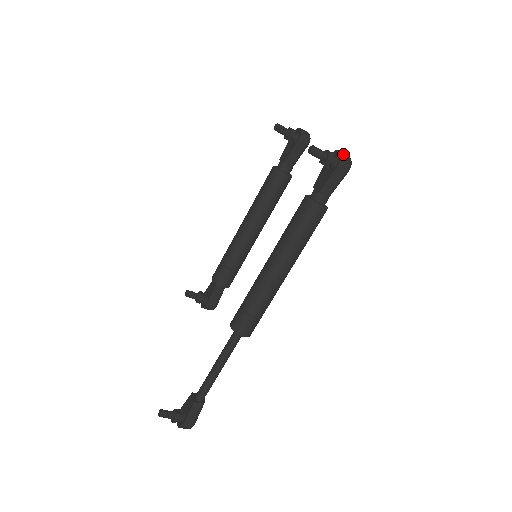
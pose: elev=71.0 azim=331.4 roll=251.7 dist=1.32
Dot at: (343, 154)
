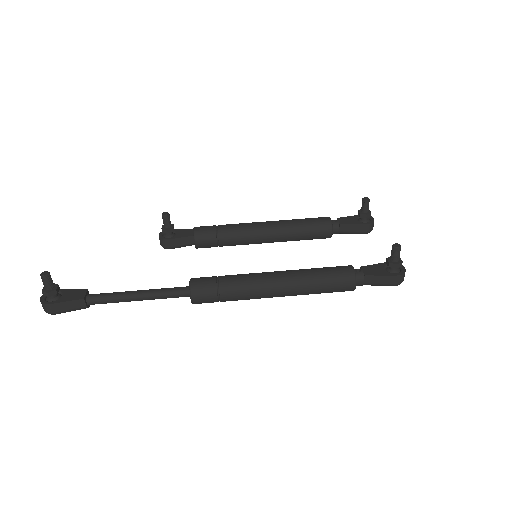
Dot at: occluded
